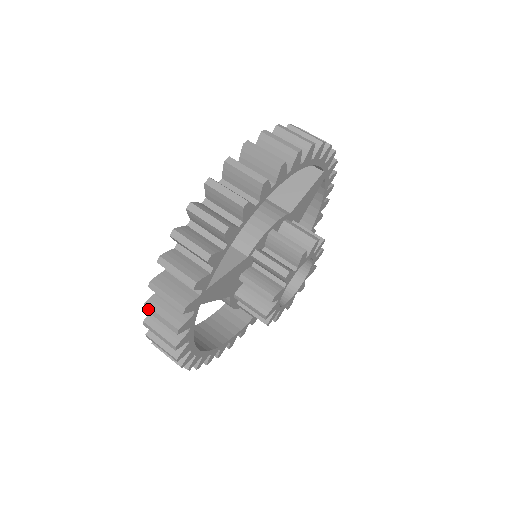
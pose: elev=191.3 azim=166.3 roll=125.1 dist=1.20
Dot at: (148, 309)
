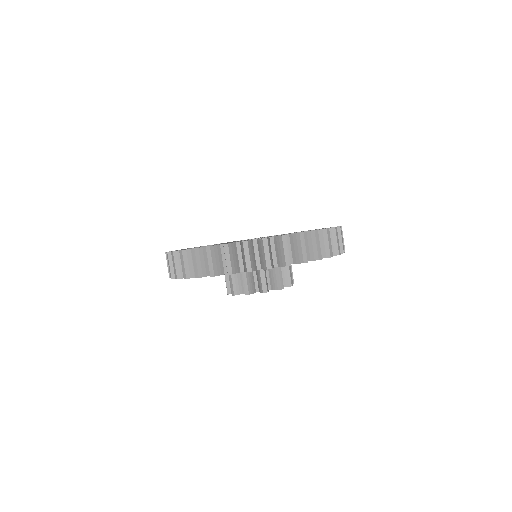
Dot at: (193, 252)
